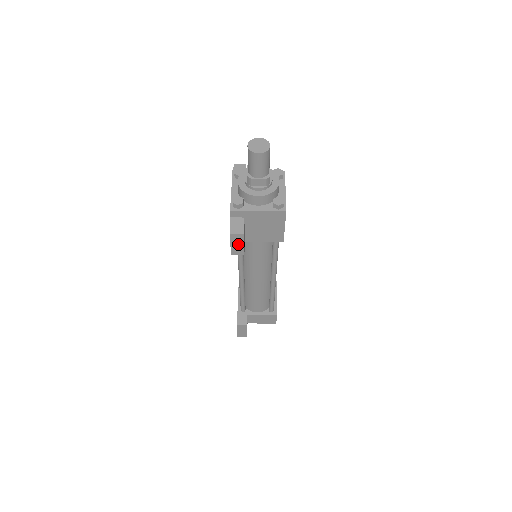
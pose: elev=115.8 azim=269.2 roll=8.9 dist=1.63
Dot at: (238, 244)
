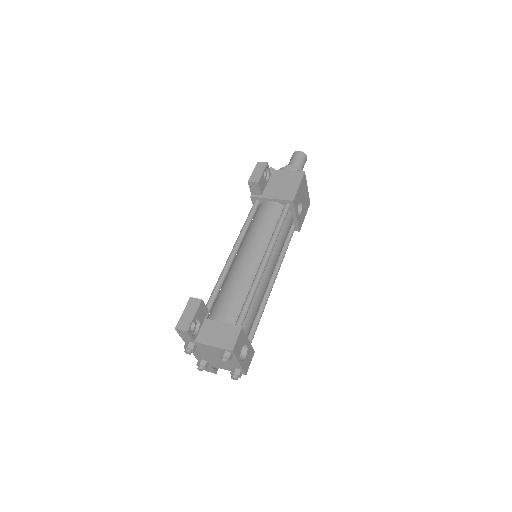
Dot at: (259, 172)
